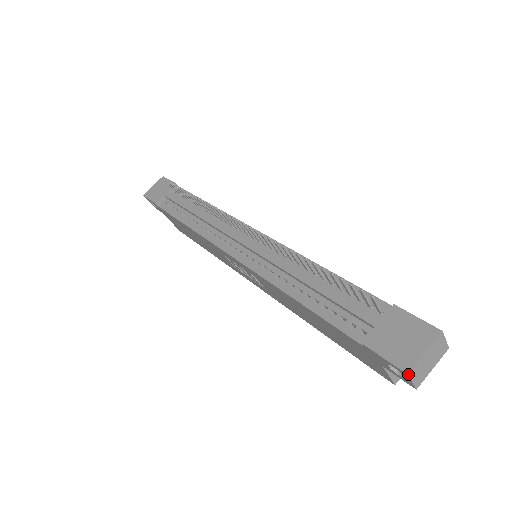
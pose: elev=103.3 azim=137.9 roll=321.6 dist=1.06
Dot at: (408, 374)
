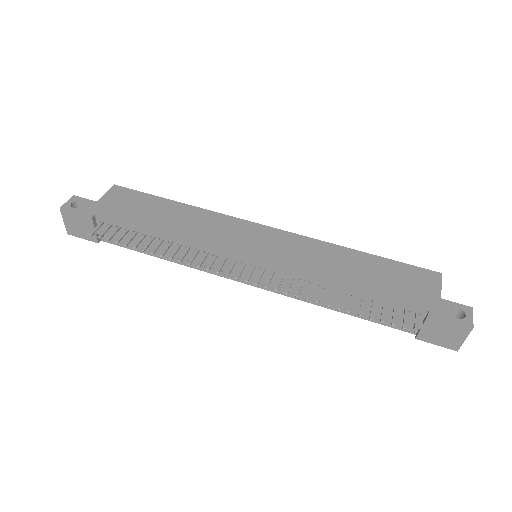
Dot at: (457, 351)
